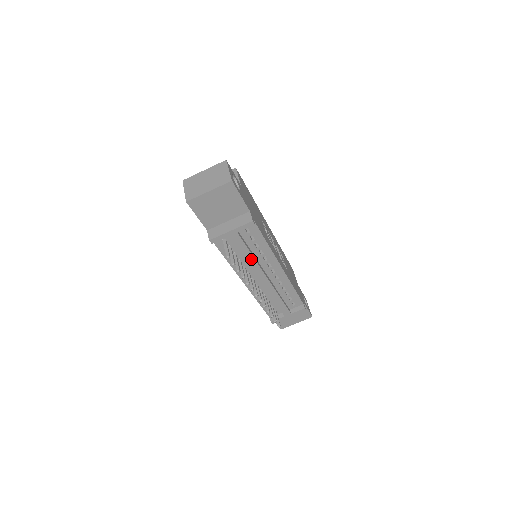
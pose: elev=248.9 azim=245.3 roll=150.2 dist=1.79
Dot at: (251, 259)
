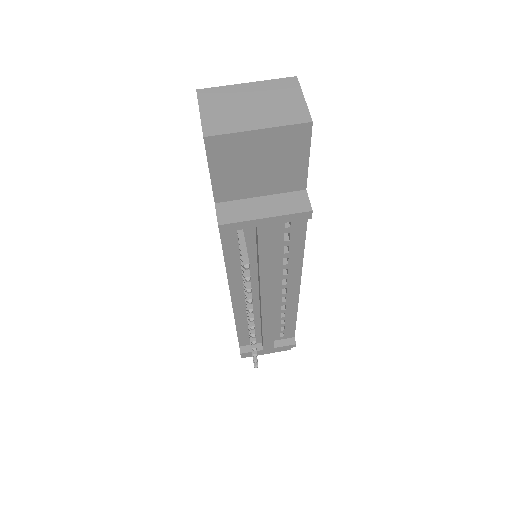
Dot at: (268, 270)
